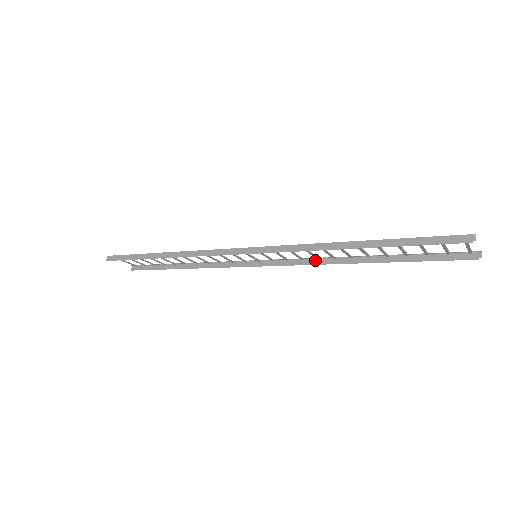
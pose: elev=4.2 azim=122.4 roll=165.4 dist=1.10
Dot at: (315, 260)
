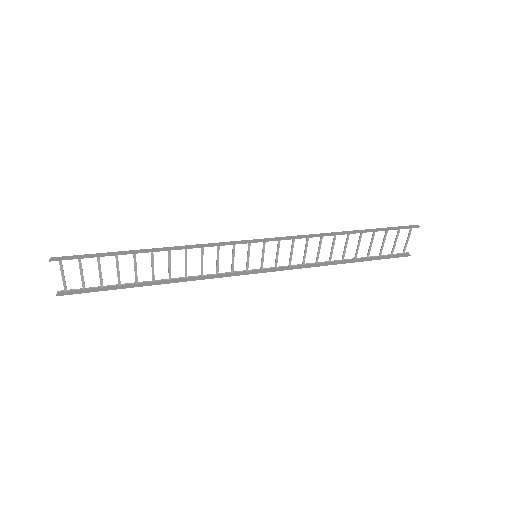
Dot at: (301, 266)
